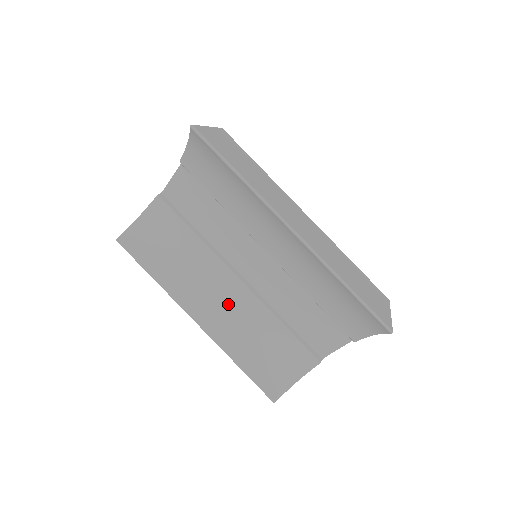
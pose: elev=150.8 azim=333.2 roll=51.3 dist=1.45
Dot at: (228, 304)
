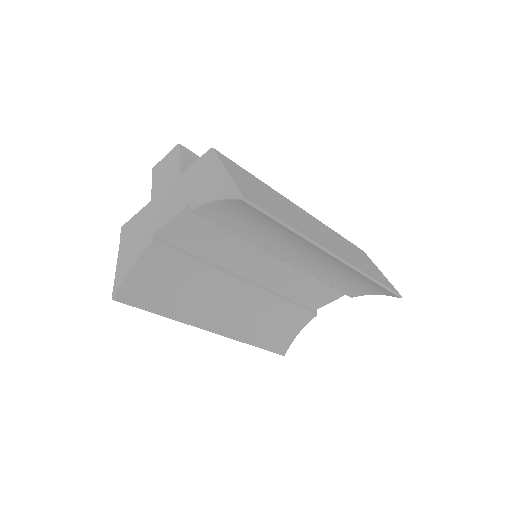
Dot at: (239, 306)
